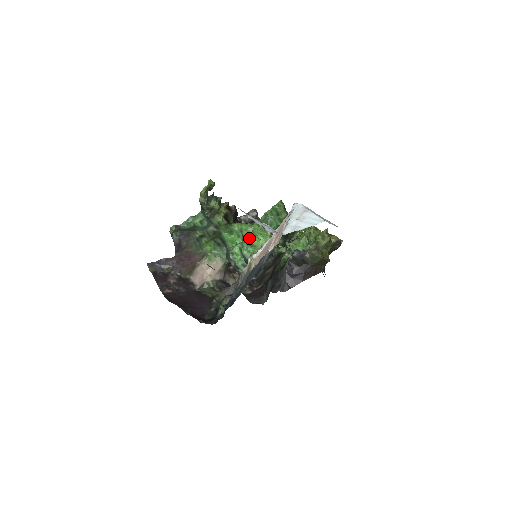
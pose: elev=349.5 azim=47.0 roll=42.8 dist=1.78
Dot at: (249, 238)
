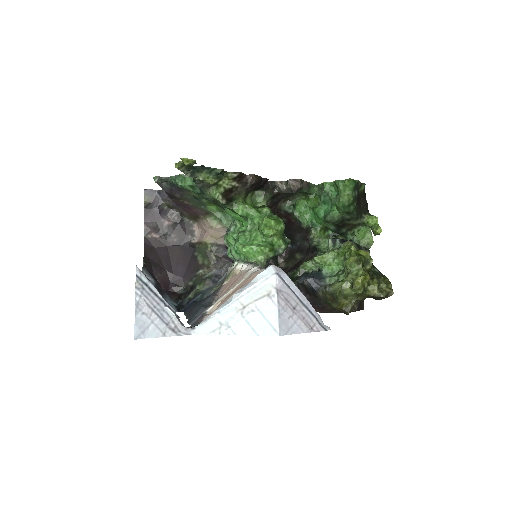
Dot at: (247, 236)
